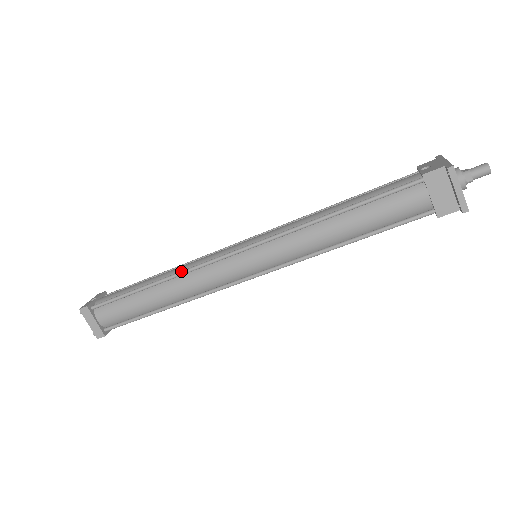
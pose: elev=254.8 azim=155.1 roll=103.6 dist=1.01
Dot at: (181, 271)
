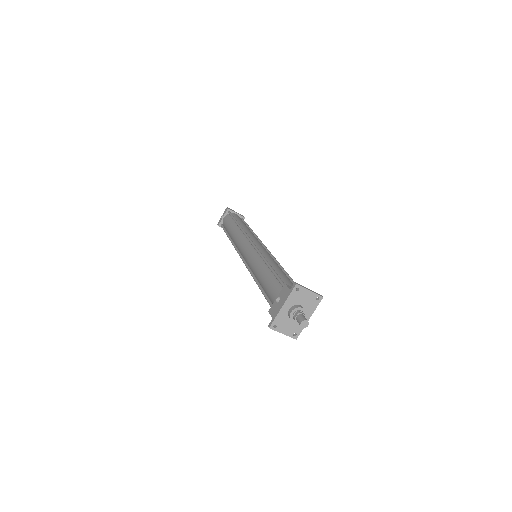
Dot at: (233, 244)
